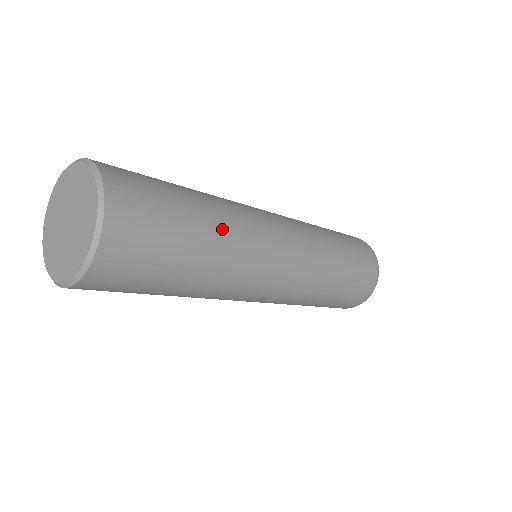
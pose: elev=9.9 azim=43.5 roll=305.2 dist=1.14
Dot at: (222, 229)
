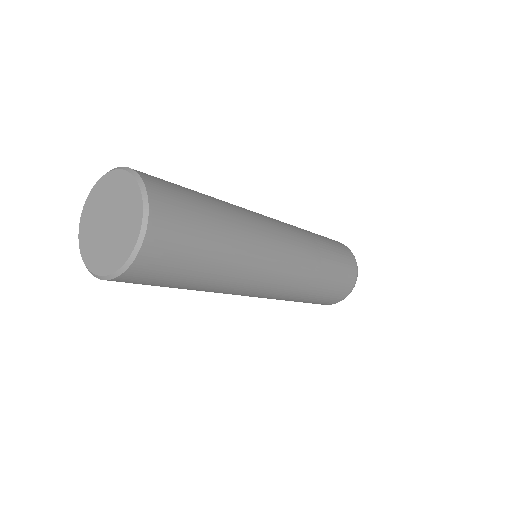
Dot at: (235, 220)
